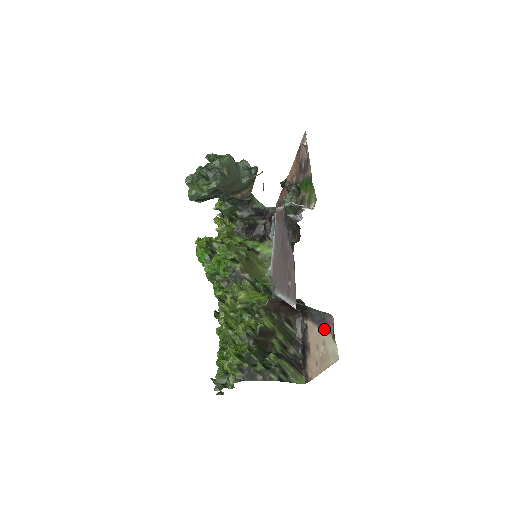
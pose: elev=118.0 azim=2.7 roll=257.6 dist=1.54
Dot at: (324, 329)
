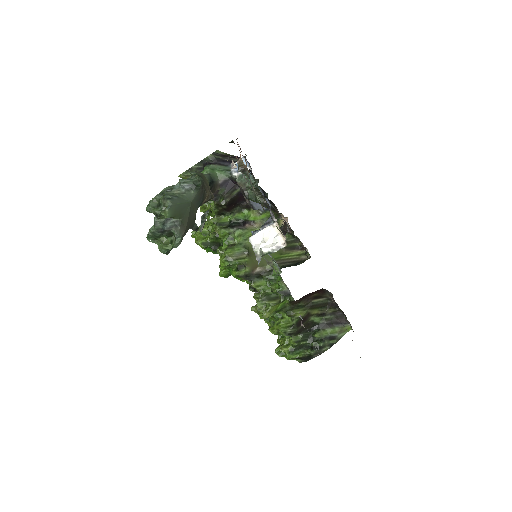
Dot at: occluded
